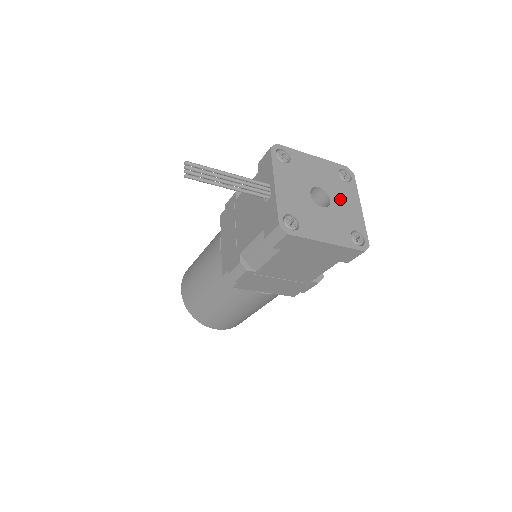
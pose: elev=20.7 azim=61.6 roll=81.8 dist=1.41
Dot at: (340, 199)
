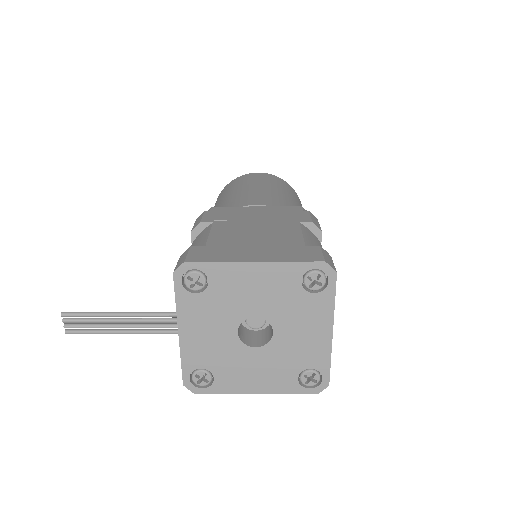
Dot at: (293, 327)
